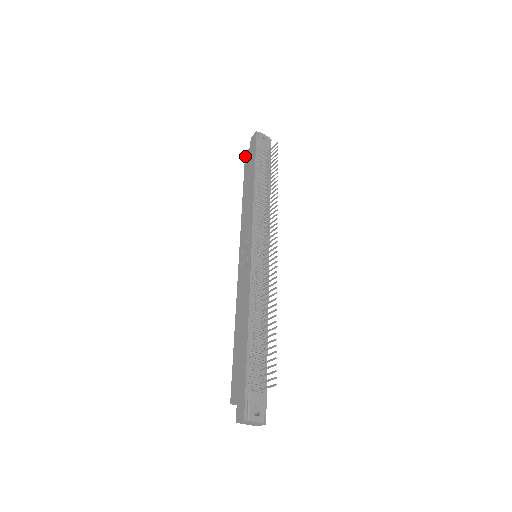
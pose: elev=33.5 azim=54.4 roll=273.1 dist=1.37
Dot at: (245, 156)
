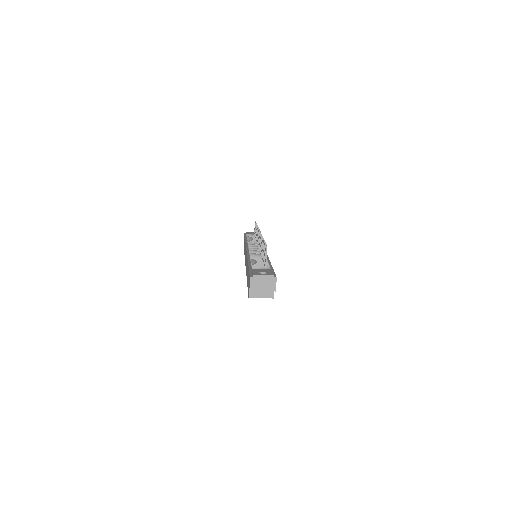
Dot at: occluded
